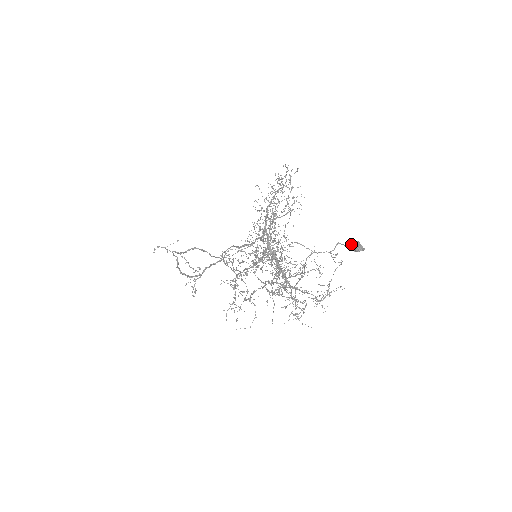
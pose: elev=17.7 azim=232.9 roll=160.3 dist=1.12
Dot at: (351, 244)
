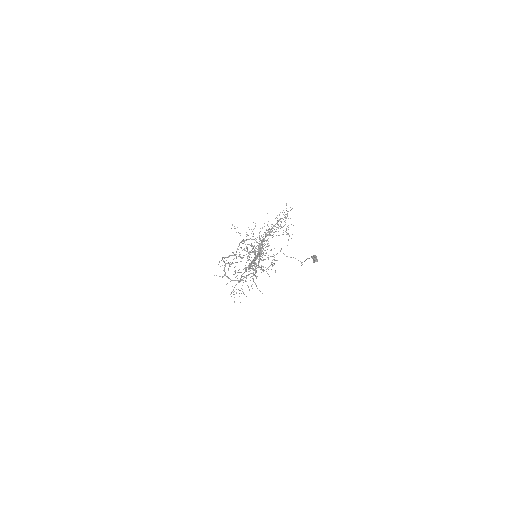
Dot at: (312, 257)
